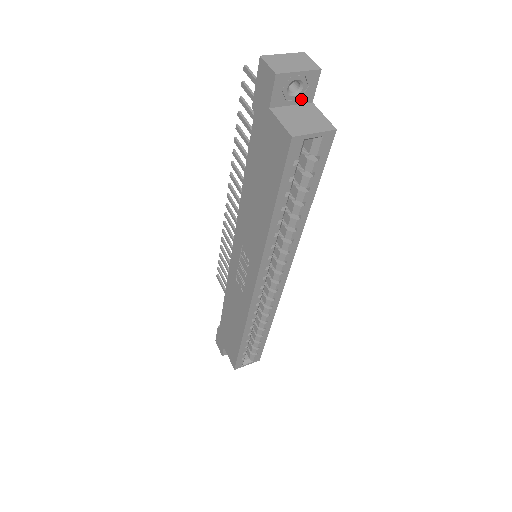
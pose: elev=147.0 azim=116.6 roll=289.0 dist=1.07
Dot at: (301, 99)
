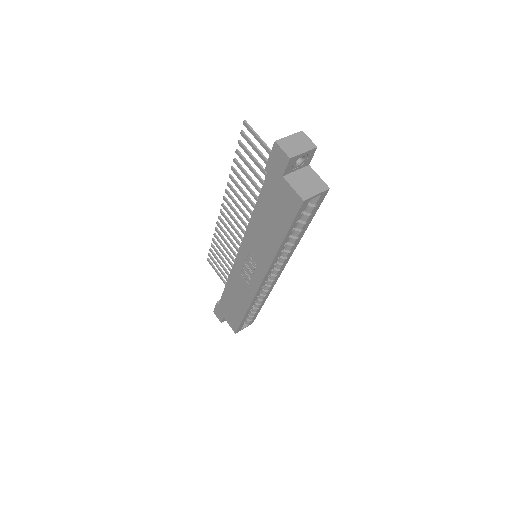
Dot at: (302, 165)
